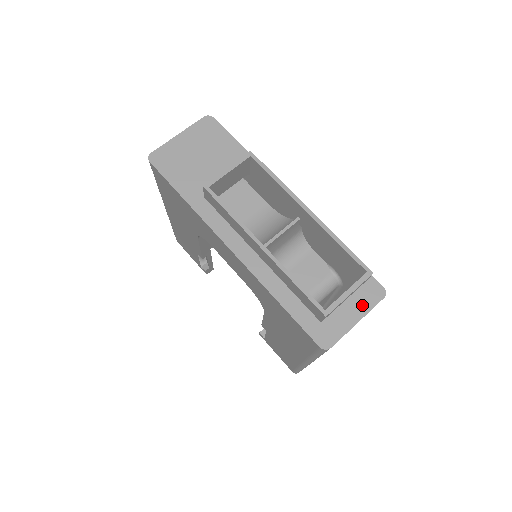
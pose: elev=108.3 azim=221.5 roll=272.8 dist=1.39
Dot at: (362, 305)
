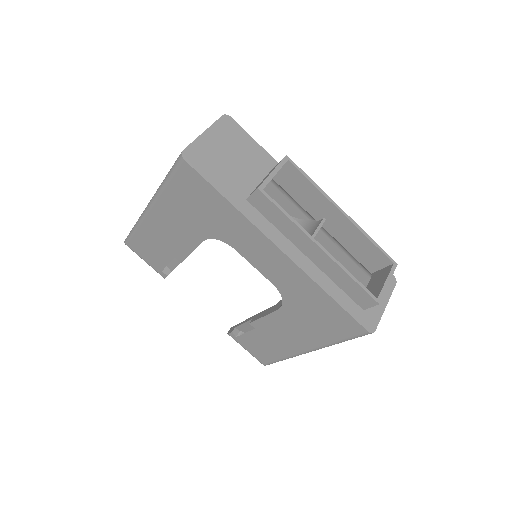
Dot at: (385, 292)
